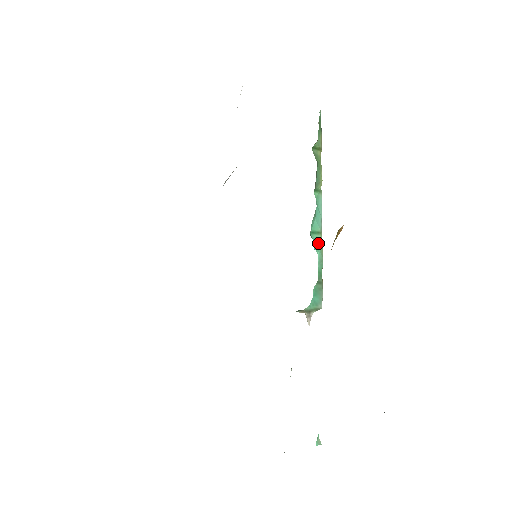
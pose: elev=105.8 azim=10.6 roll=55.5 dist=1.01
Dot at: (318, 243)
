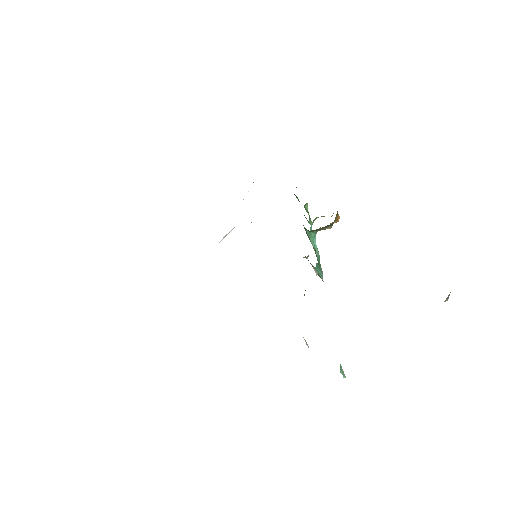
Dot at: (315, 244)
